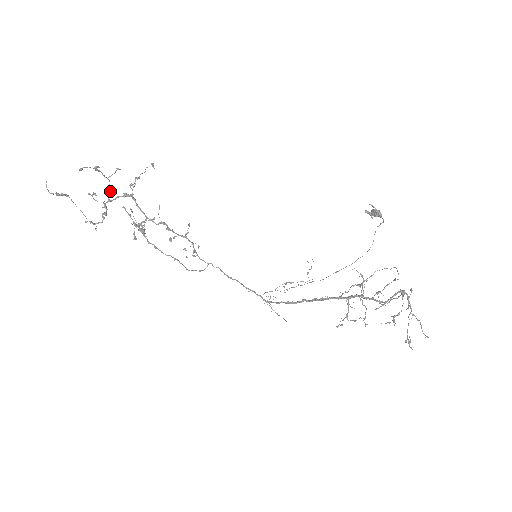
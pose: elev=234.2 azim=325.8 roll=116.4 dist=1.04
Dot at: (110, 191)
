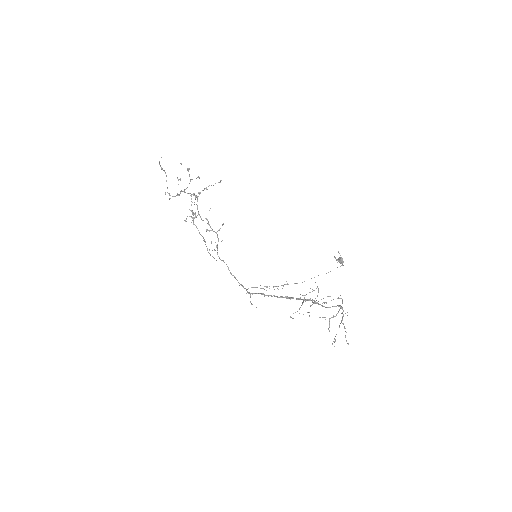
Dot at: (187, 187)
